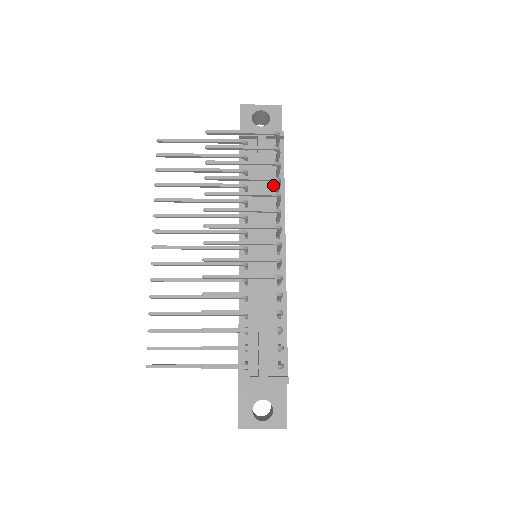
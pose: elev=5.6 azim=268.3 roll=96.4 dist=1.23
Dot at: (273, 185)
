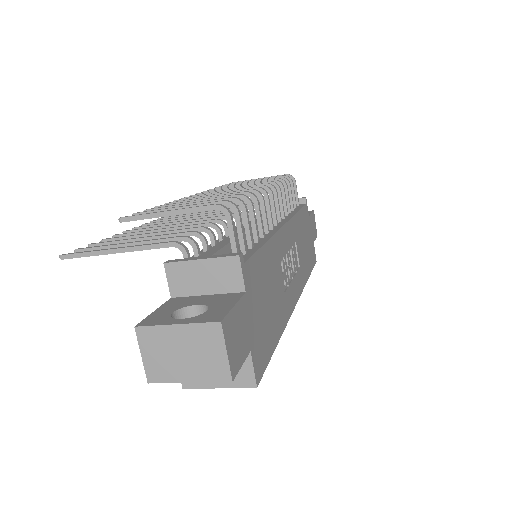
Dot at: occluded
